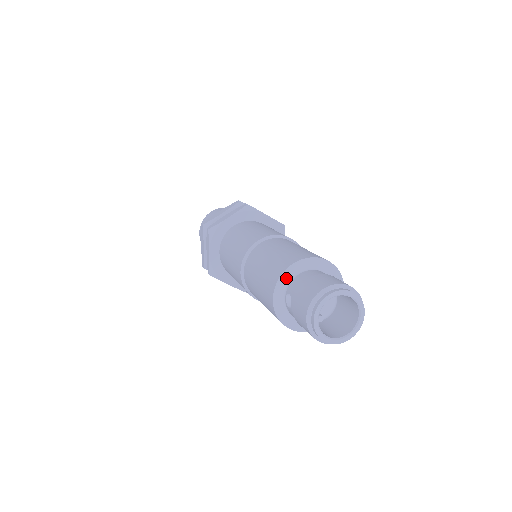
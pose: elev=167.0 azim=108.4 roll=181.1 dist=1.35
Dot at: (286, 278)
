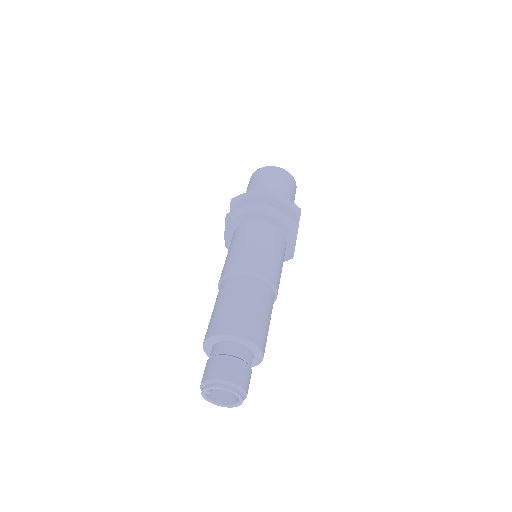
Dot at: (213, 340)
